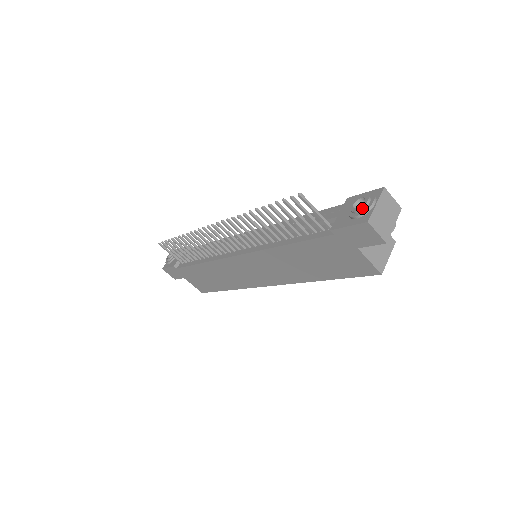
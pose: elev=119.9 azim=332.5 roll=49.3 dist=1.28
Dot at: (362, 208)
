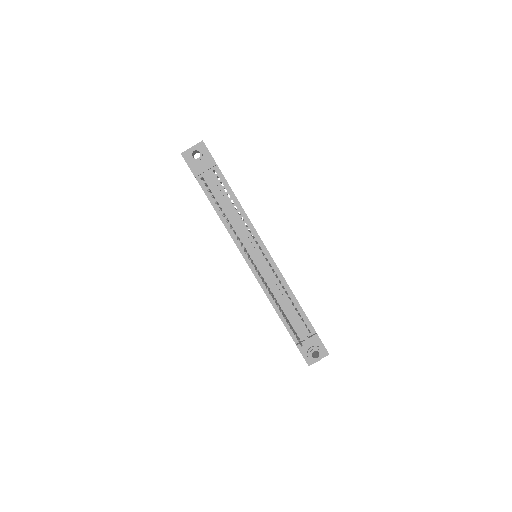
Dot at: (314, 360)
